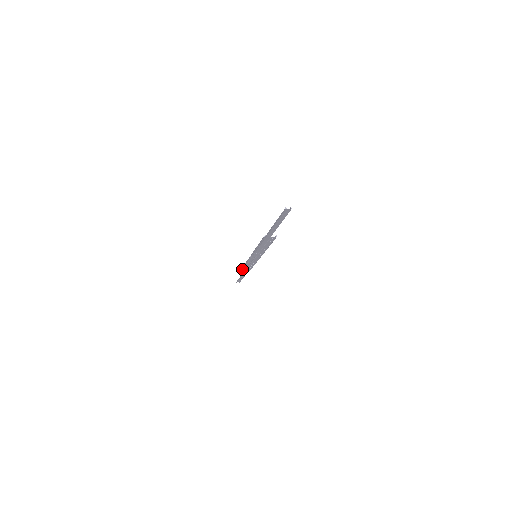
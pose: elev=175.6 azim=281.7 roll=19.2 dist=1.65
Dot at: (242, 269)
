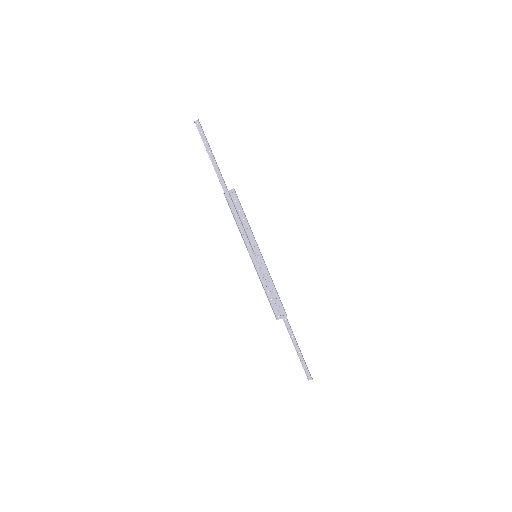
Dot at: (277, 315)
